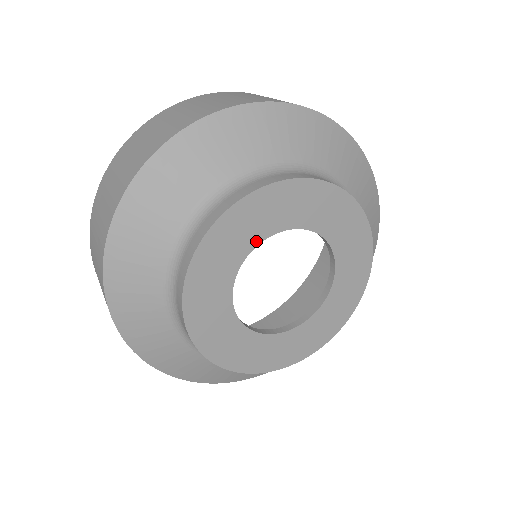
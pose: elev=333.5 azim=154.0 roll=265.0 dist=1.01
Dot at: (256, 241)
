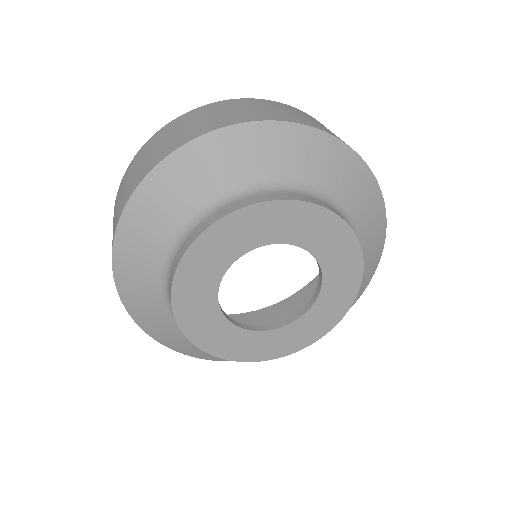
Dot at: (281, 239)
